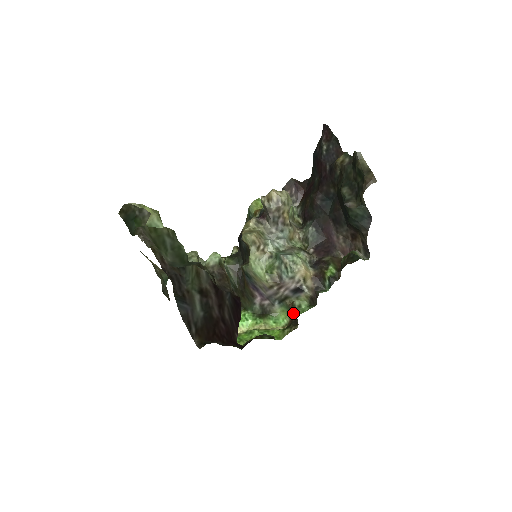
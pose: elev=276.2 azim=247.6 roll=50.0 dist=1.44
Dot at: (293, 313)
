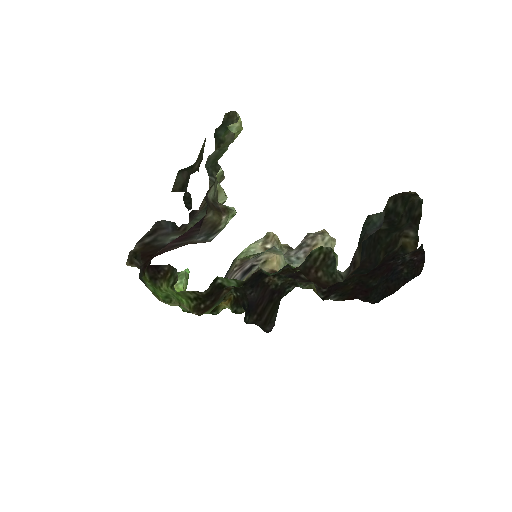
Dot at: (218, 297)
